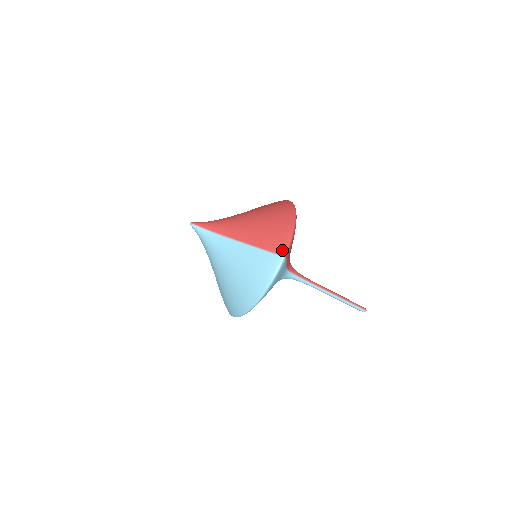
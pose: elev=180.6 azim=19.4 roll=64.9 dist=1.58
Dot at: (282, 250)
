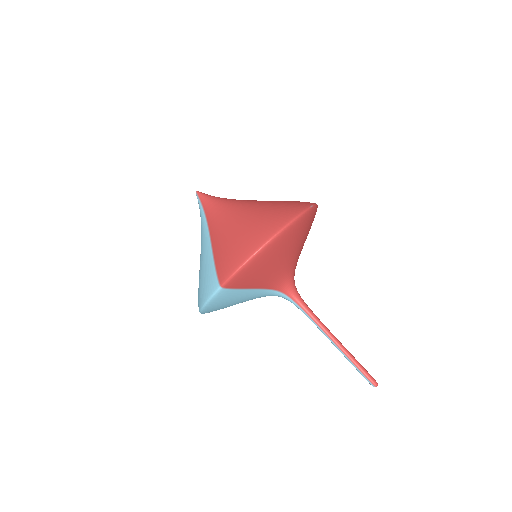
Dot at: (223, 277)
